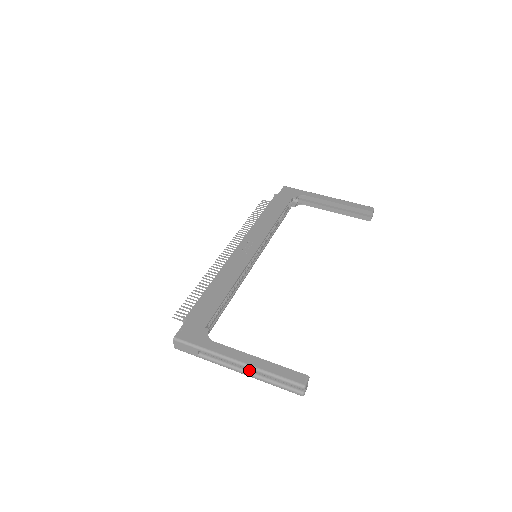
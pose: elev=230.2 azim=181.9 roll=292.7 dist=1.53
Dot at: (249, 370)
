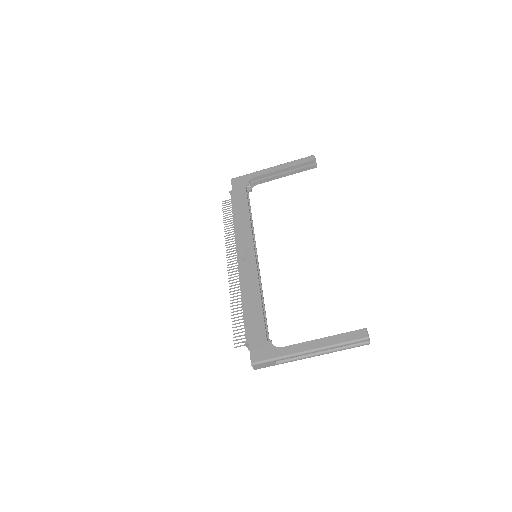
Dot at: (321, 351)
